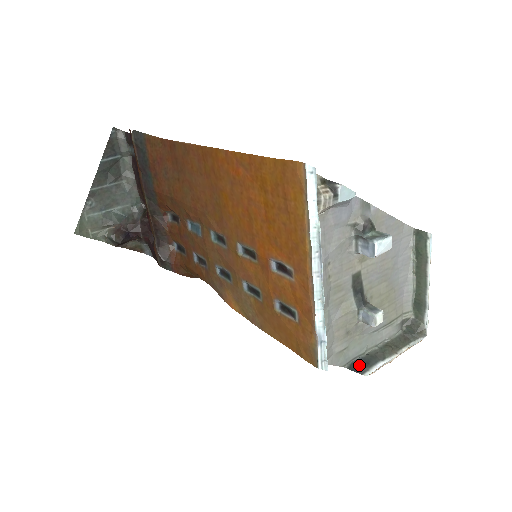
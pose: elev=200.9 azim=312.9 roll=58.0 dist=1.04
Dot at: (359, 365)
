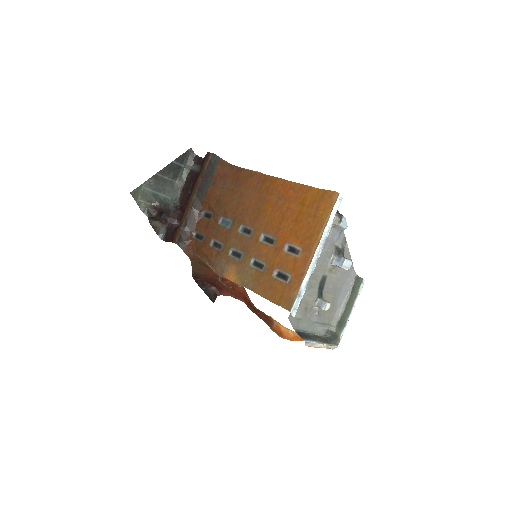
Dot at: (302, 335)
